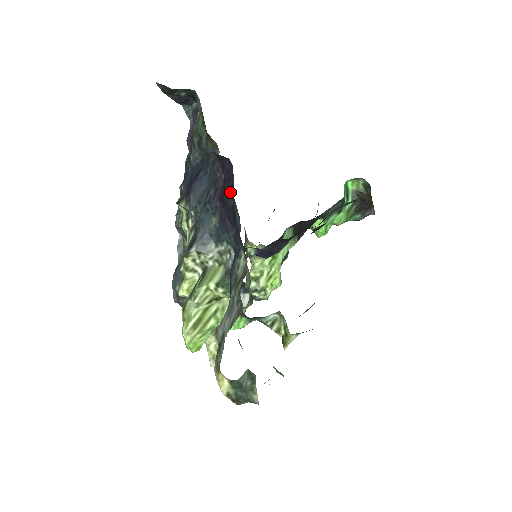
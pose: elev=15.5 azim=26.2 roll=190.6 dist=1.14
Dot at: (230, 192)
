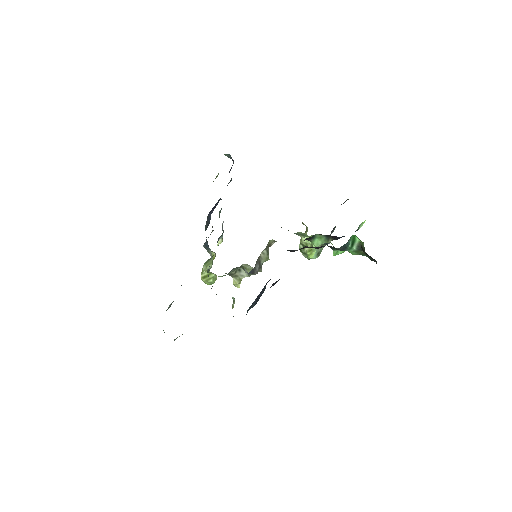
Dot at: occluded
